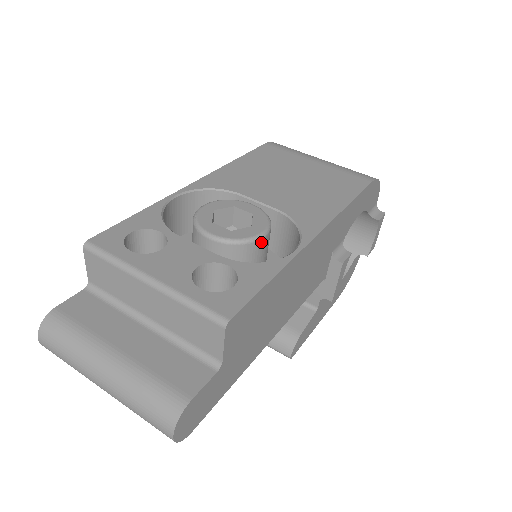
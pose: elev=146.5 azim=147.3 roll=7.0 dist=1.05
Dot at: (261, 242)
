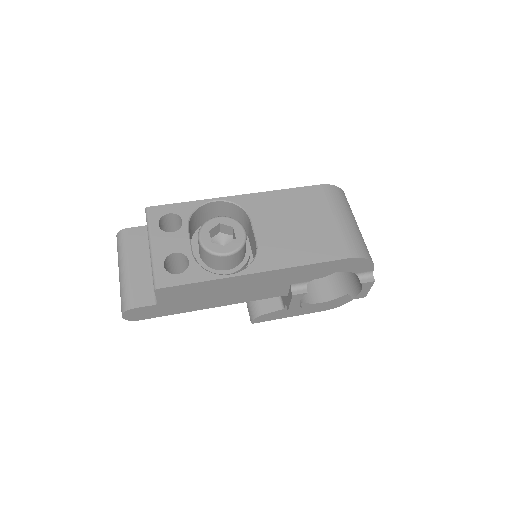
Dot at: (223, 258)
